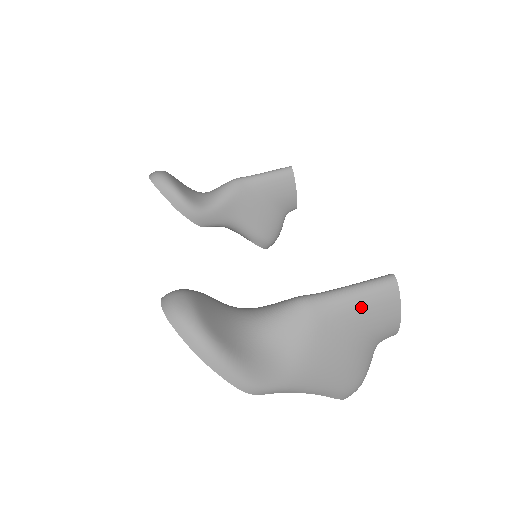
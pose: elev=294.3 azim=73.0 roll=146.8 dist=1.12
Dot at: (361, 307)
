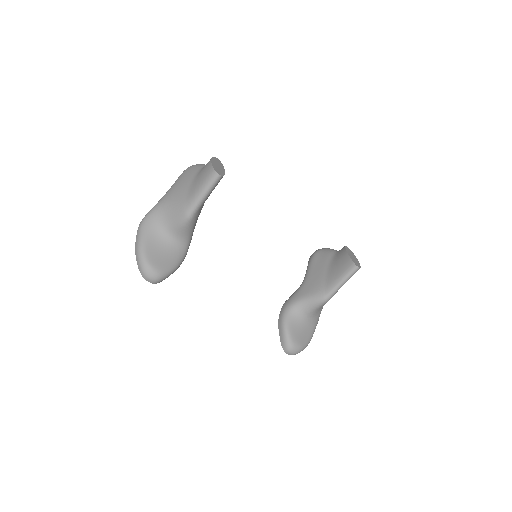
Dot at: occluded
